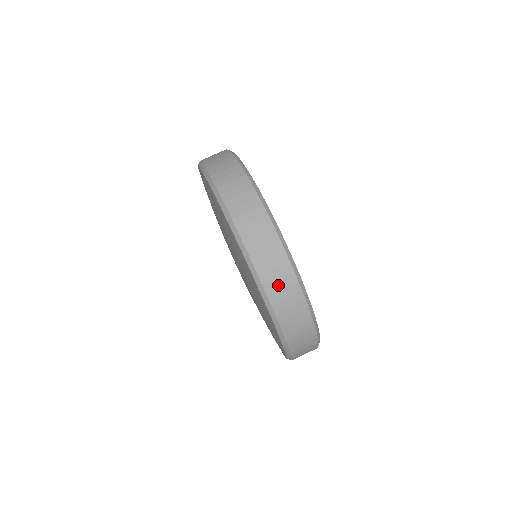
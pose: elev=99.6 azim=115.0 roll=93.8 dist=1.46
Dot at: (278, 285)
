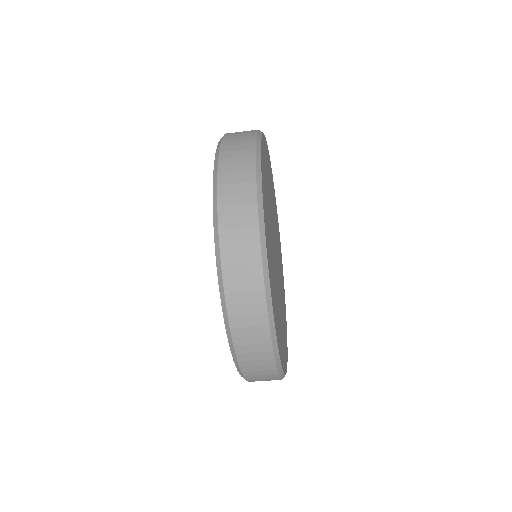
Dot at: (257, 373)
